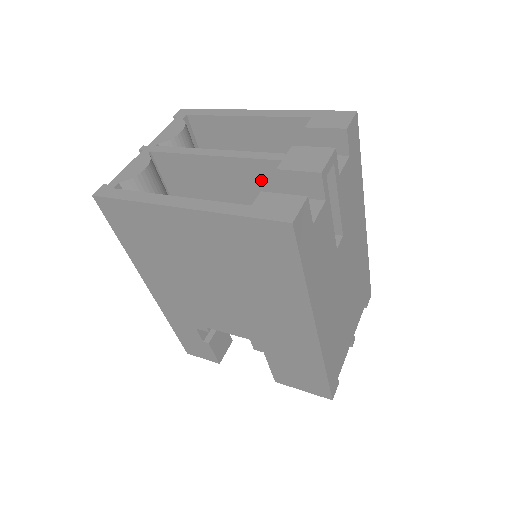
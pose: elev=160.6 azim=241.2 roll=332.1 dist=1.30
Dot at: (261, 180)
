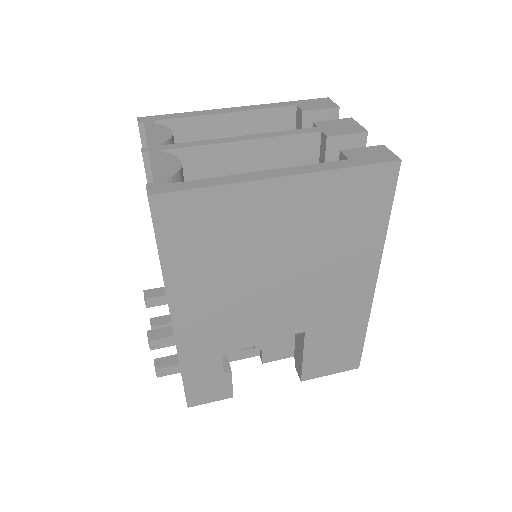
Dot at: (294, 158)
